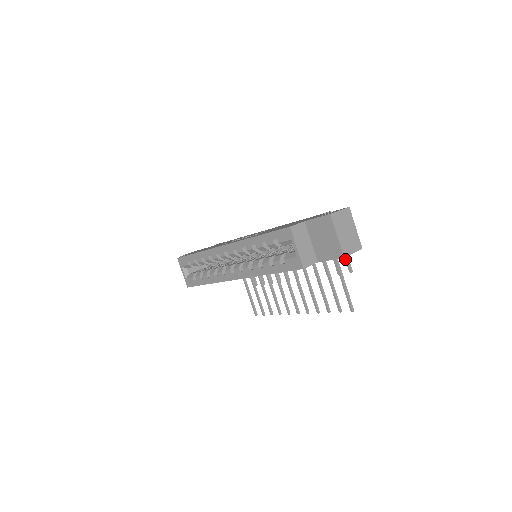
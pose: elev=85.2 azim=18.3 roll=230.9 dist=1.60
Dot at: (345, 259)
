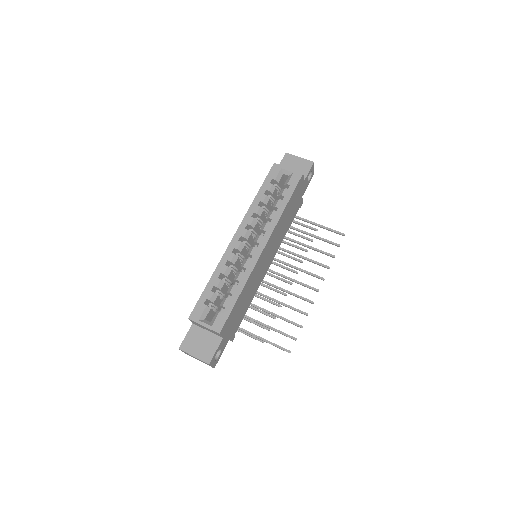
Dot at: (307, 227)
